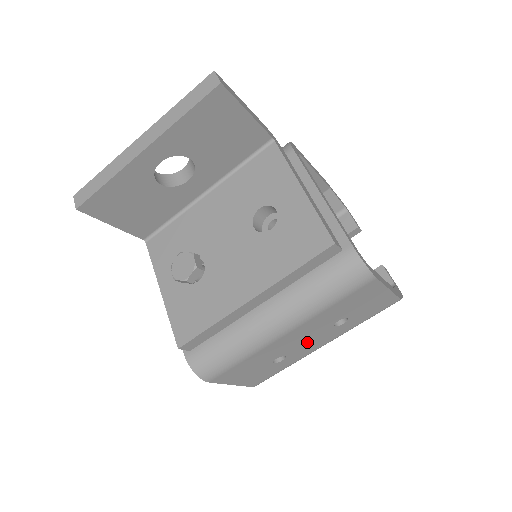
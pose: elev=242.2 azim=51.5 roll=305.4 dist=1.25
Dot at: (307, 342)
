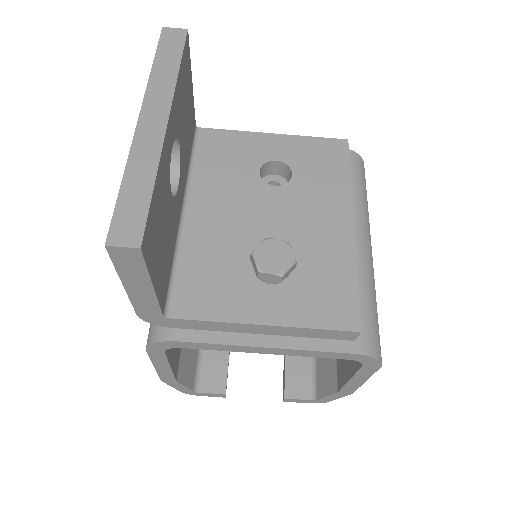
Dot at: occluded
